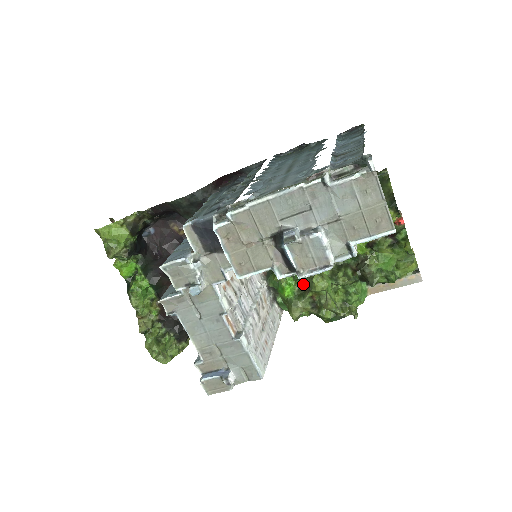
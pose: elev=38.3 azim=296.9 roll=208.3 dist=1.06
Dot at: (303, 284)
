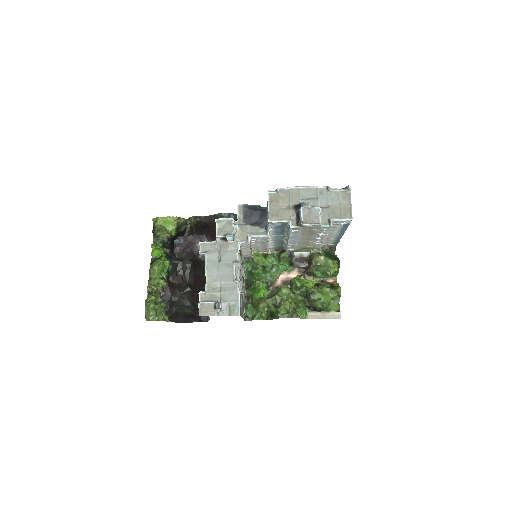
Dot at: (272, 292)
